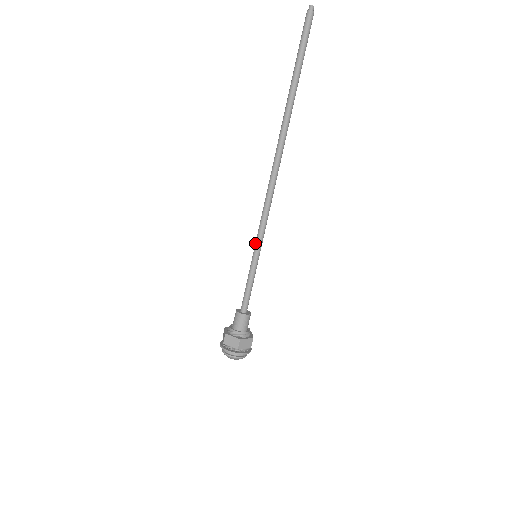
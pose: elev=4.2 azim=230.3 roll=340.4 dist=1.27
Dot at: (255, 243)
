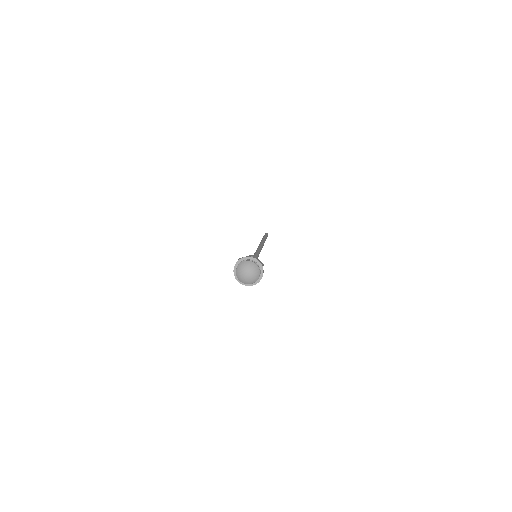
Dot at: occluded
